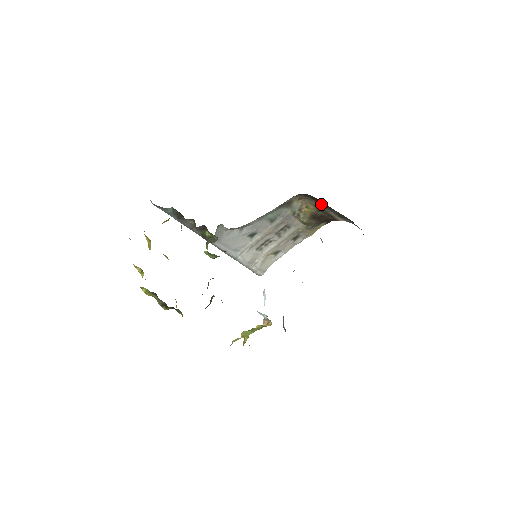
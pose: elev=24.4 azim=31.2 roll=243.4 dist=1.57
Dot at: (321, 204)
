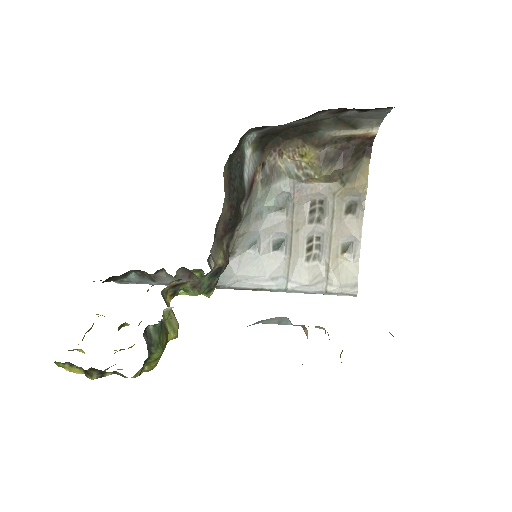
Dot at: (305, 134)
